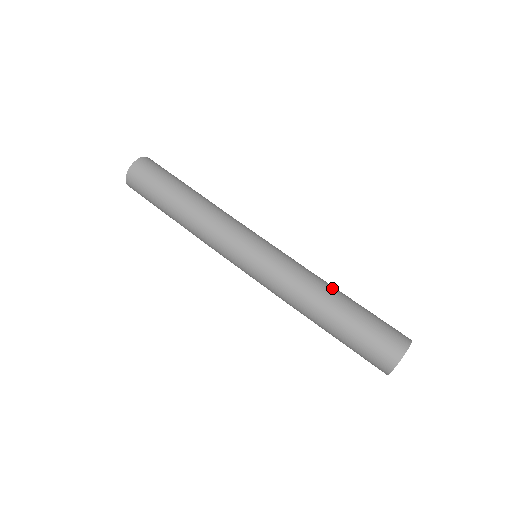
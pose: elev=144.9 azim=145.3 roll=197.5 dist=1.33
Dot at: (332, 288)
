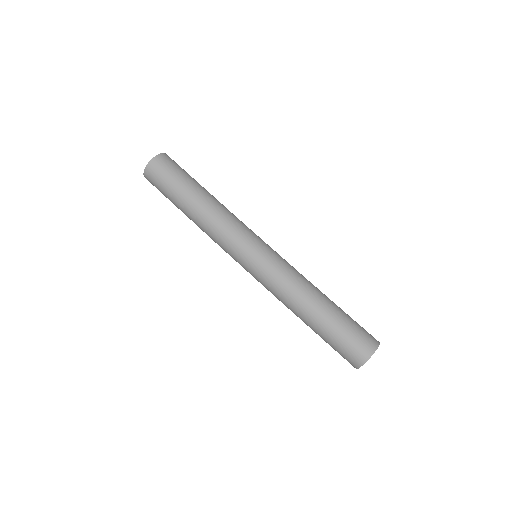
Dot at: (318, 293)
